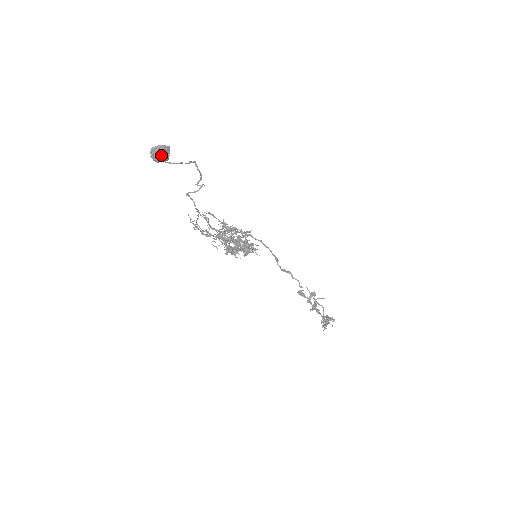
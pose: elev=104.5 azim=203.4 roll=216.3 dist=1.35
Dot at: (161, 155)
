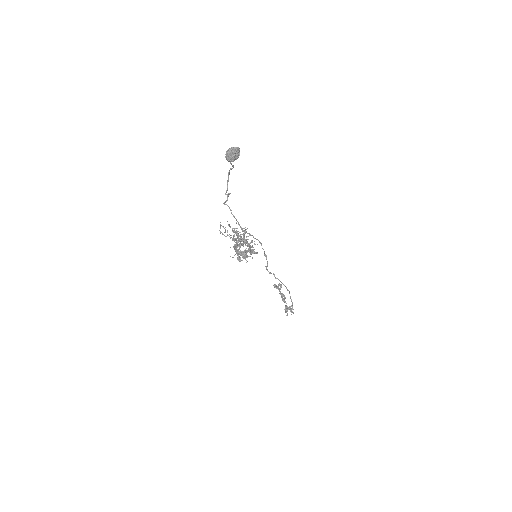
Dot at: (237, 153)
